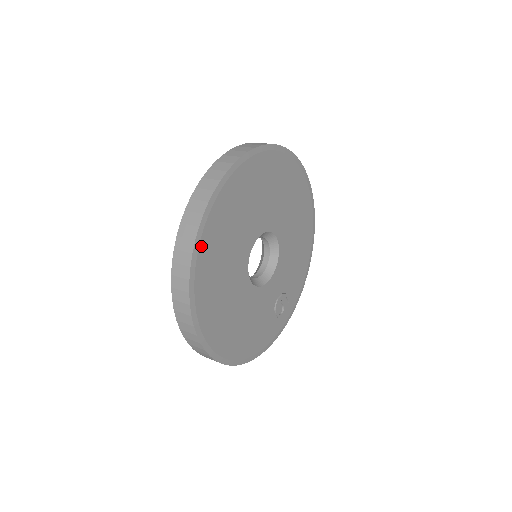
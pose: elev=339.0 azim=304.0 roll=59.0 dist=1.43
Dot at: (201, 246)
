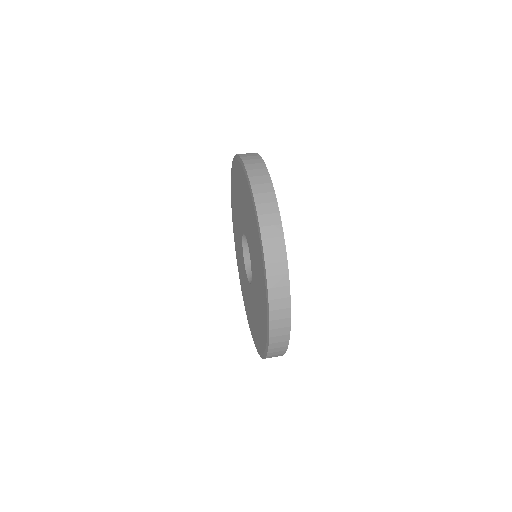
Dot at: occluded
